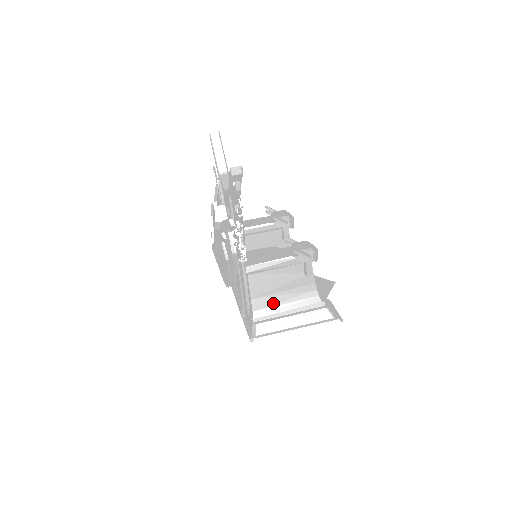
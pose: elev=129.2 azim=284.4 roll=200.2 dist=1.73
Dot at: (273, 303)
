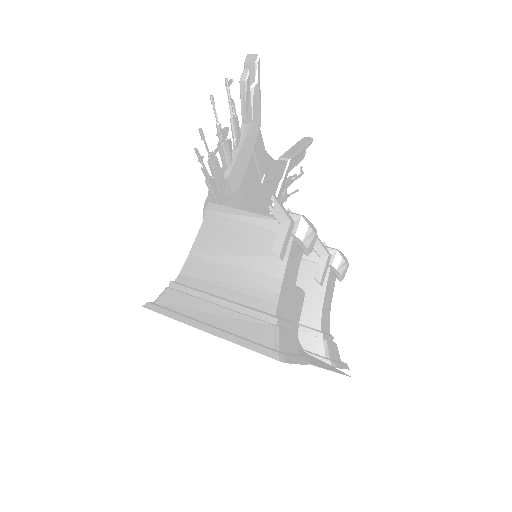
Dot at: (210, 277)
